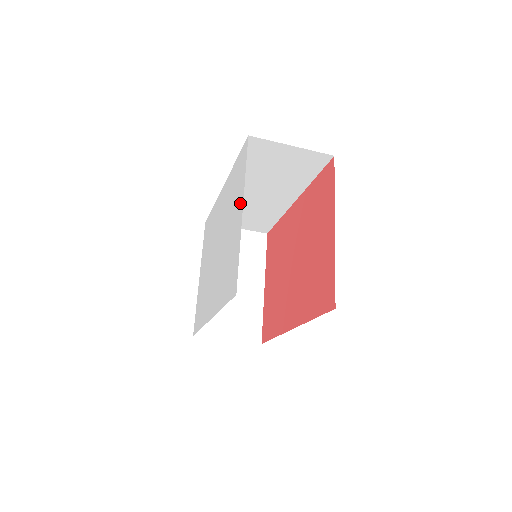
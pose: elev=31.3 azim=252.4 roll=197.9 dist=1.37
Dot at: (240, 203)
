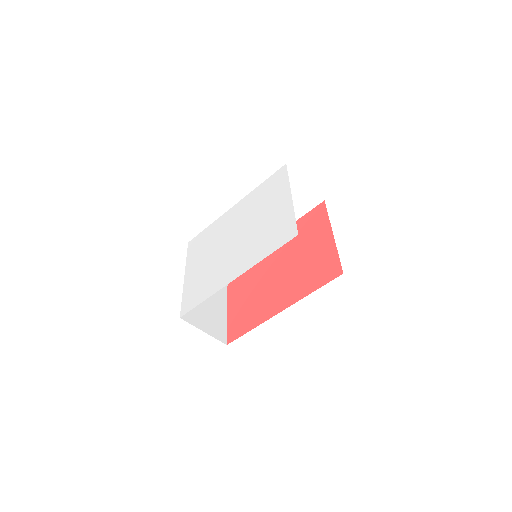
Dot at: (285, 195)
